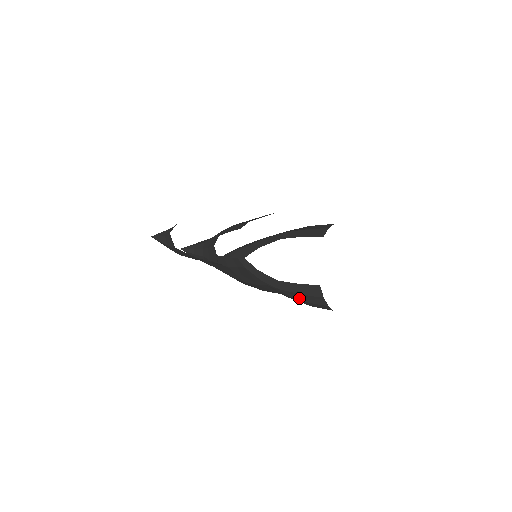
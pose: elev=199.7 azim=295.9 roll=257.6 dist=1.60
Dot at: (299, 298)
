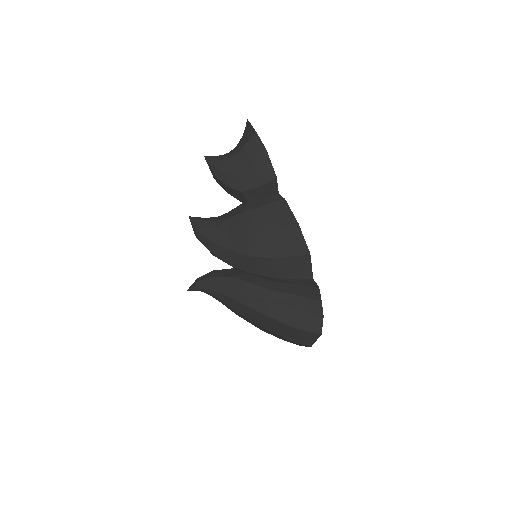
Dot at: (292, 304)
